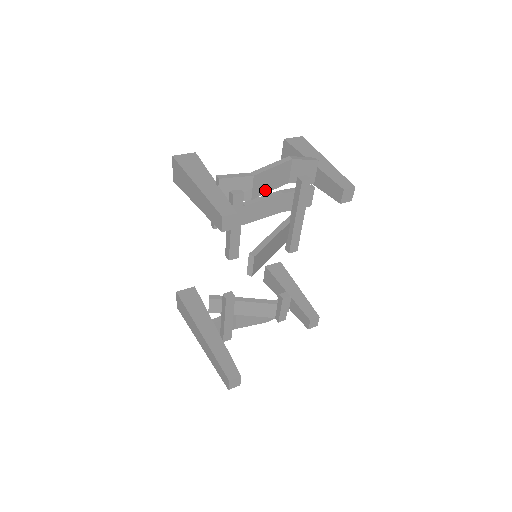
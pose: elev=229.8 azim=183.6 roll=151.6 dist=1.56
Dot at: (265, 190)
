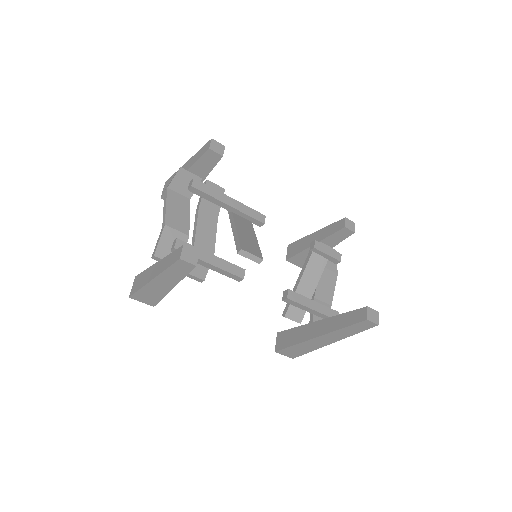
Dot at: (186, 221)
